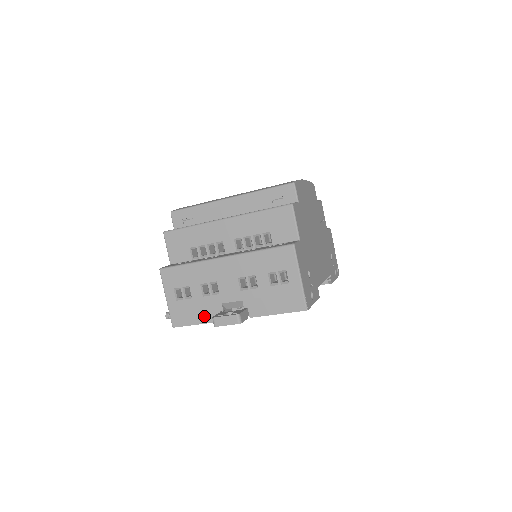
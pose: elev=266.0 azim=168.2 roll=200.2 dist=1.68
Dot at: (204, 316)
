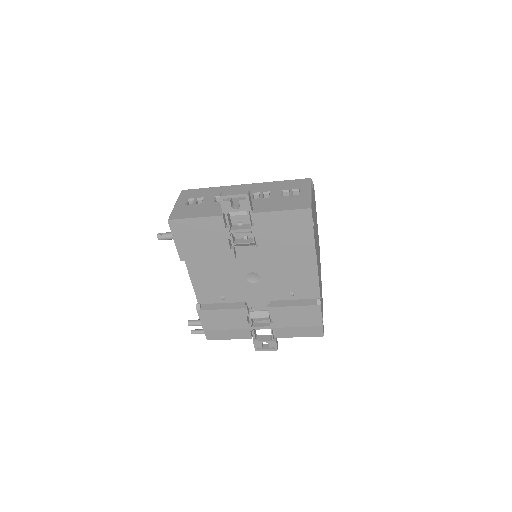
Dot at: (206, 213)
